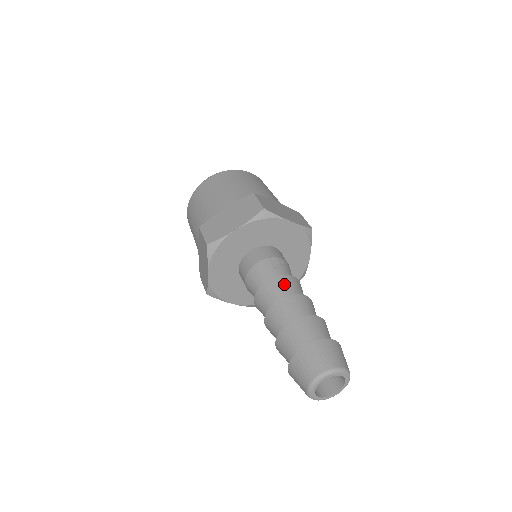
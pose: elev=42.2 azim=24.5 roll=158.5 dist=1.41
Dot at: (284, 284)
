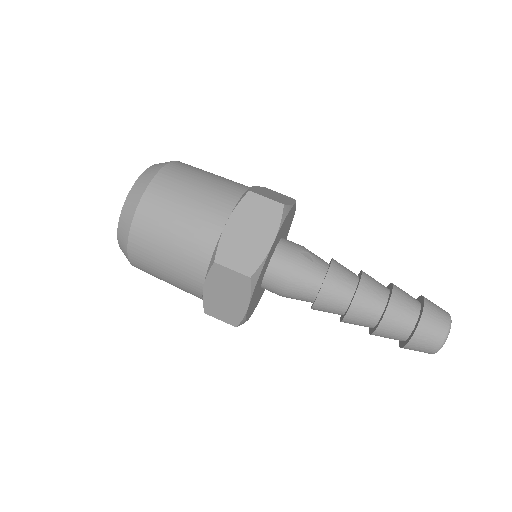
Dot at: (341, 272)
